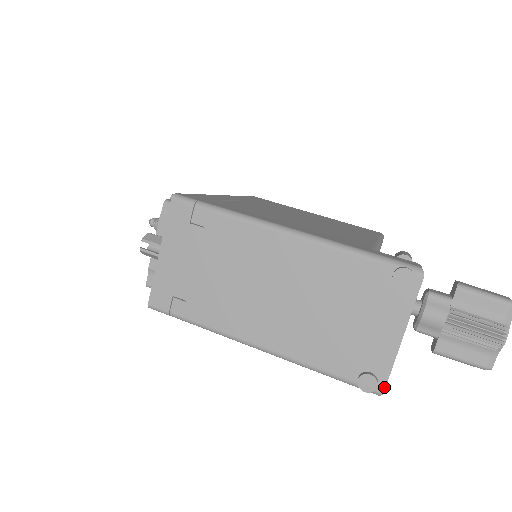
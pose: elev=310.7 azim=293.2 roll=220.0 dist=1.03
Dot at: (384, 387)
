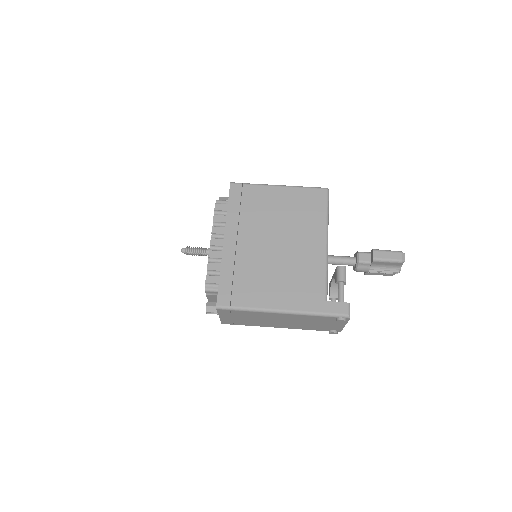
Dot at: occluded
